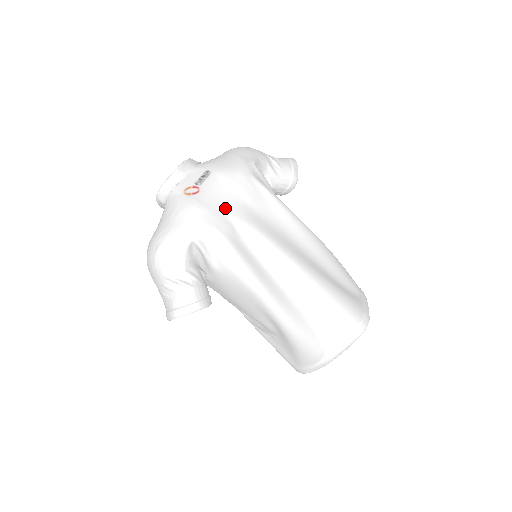
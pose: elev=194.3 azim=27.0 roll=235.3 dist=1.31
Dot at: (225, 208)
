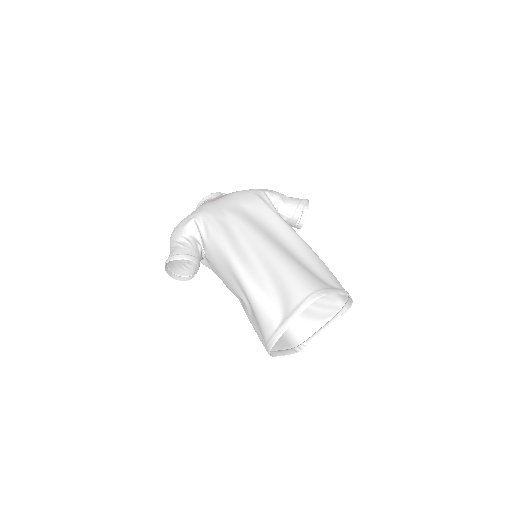
Dot at: (225, 206)
